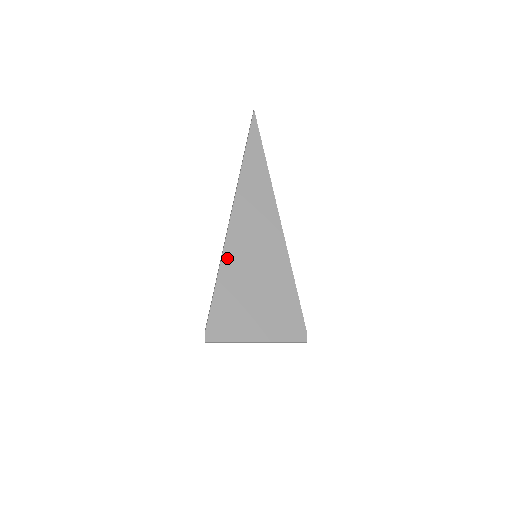
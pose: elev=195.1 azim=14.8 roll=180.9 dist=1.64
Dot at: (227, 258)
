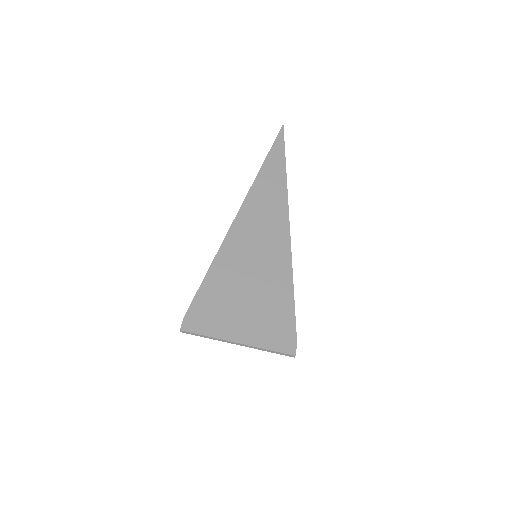
Dot at: (224, 252)
